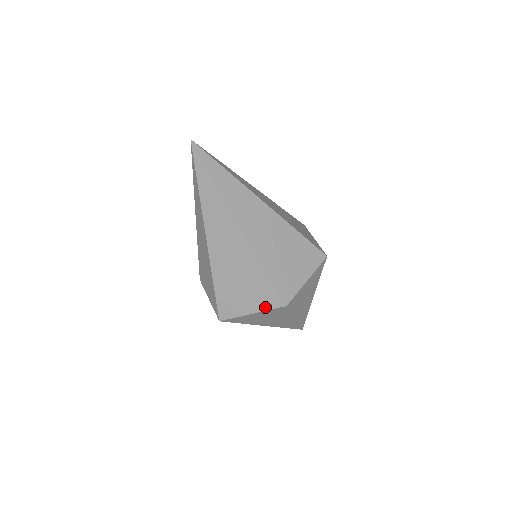
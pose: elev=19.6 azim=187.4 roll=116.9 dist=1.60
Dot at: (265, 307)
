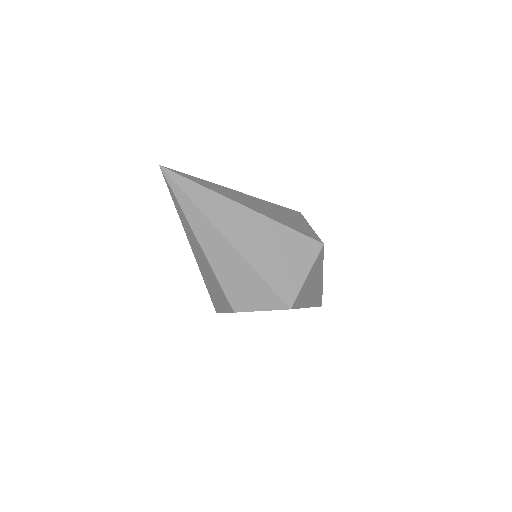
Dot at: (312, 260)
